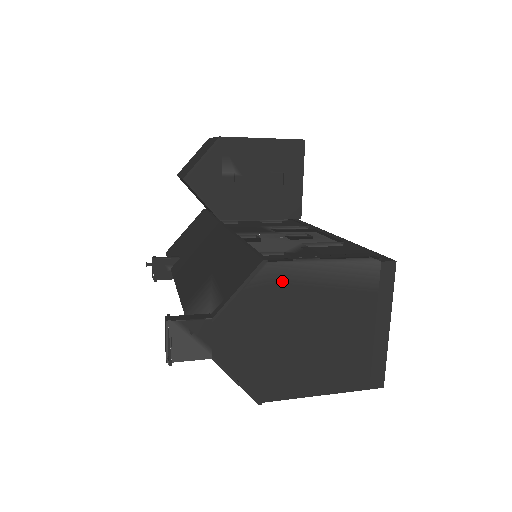
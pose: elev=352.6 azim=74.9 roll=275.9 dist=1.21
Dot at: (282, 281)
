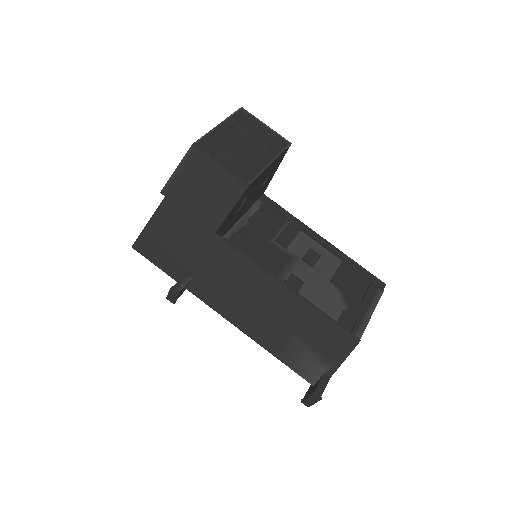
Dot at: occluded
